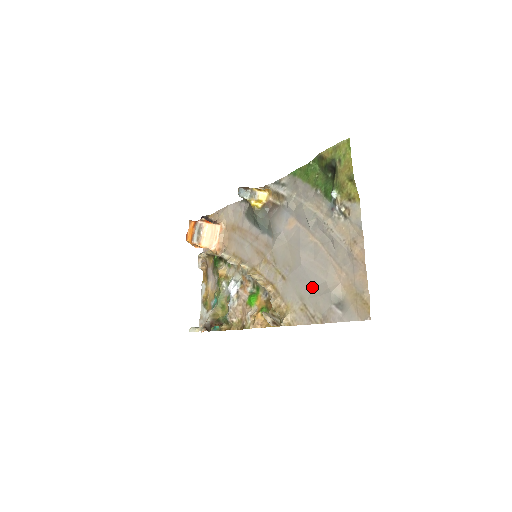
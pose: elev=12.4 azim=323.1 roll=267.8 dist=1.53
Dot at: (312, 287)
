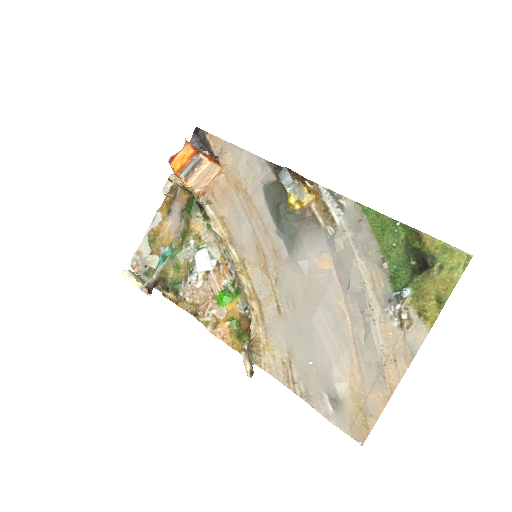
Dot at: (311, 354)
